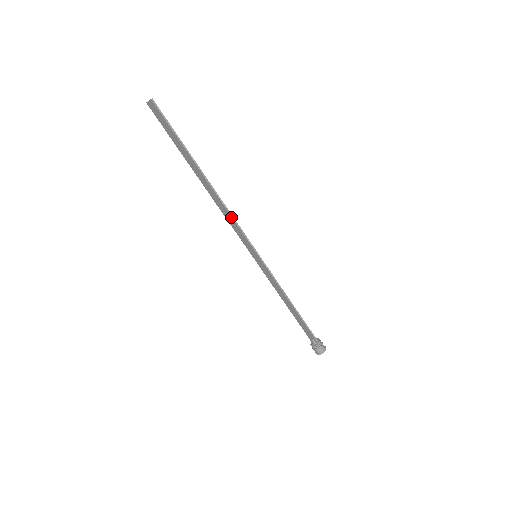
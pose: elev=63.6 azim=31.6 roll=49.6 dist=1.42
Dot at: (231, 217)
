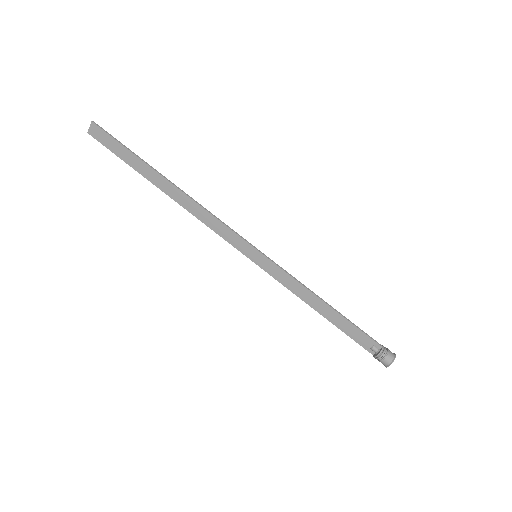
Dot at: (211, 215)
